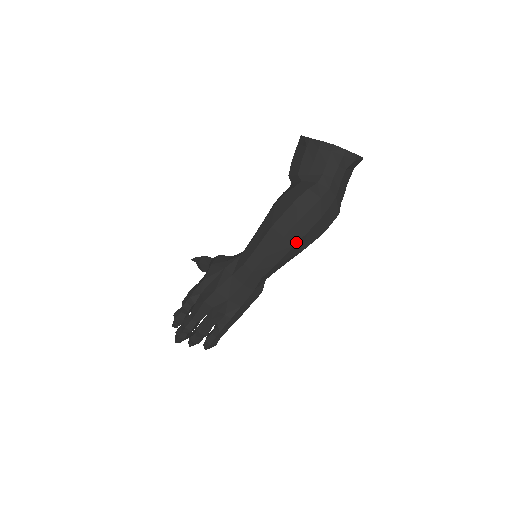
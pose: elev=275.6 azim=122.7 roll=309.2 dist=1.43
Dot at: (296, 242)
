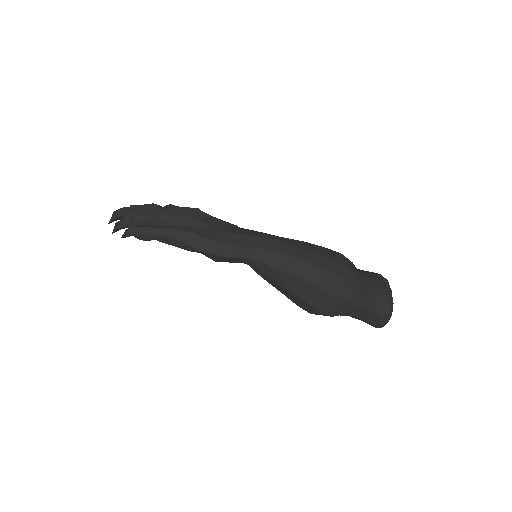
Dot at: (308, 261)
